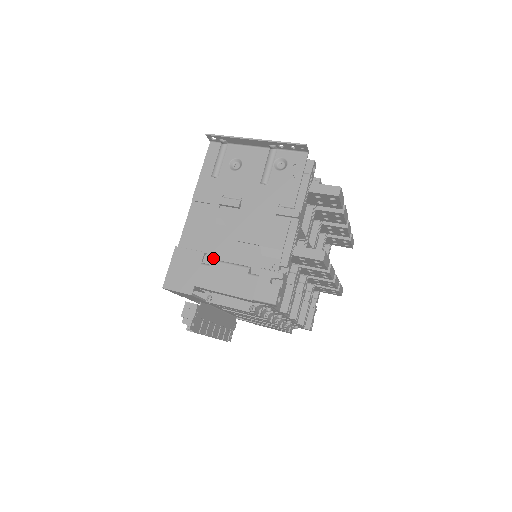
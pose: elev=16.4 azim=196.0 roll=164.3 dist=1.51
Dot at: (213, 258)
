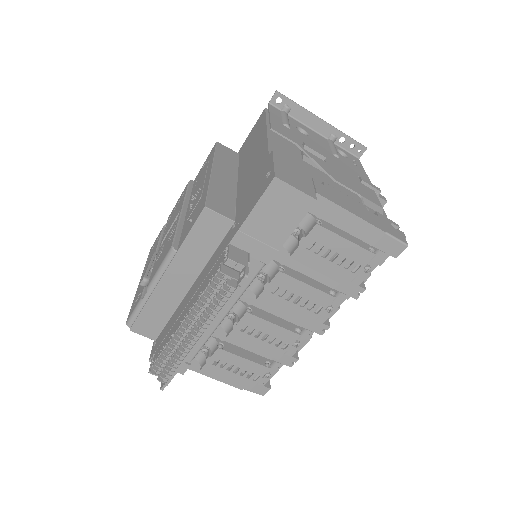
Dot at: occluded
